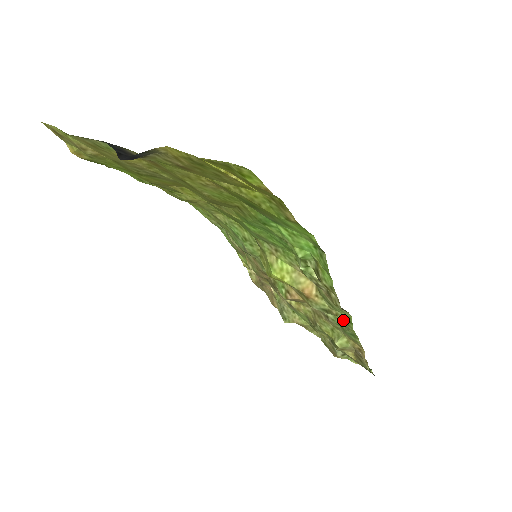
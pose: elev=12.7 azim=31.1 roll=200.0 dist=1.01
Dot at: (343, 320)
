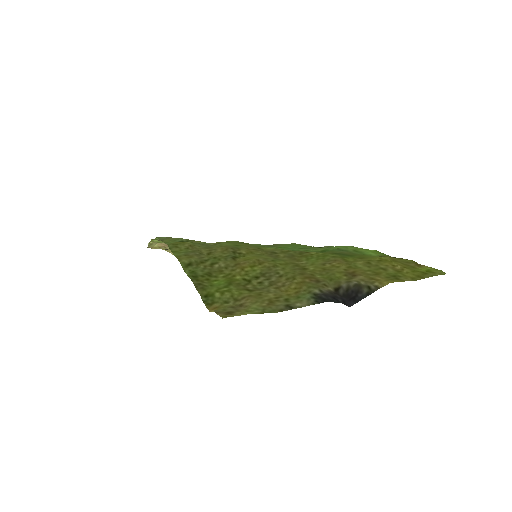
Dot at: occluded
